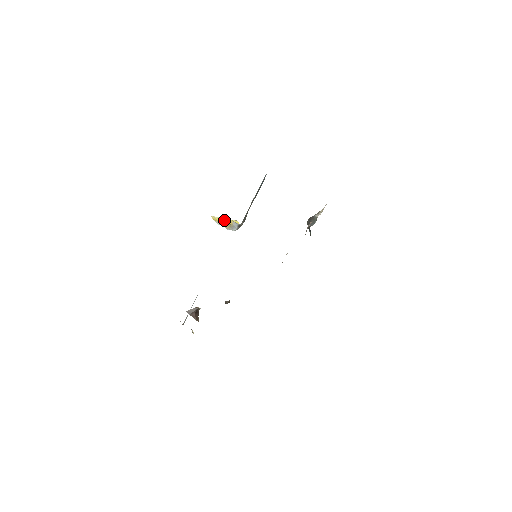
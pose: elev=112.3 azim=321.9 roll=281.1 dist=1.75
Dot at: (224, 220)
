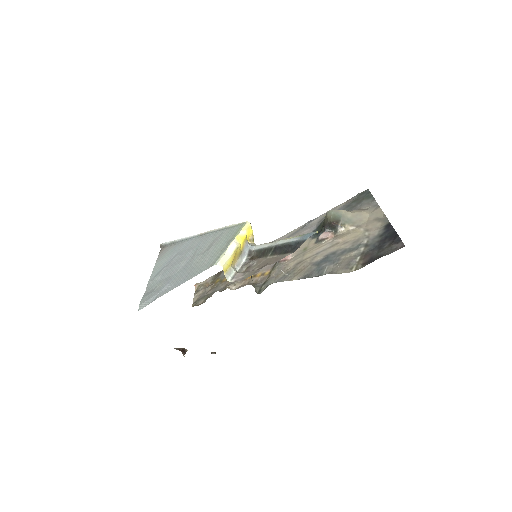
Dot at: (236, 253)
